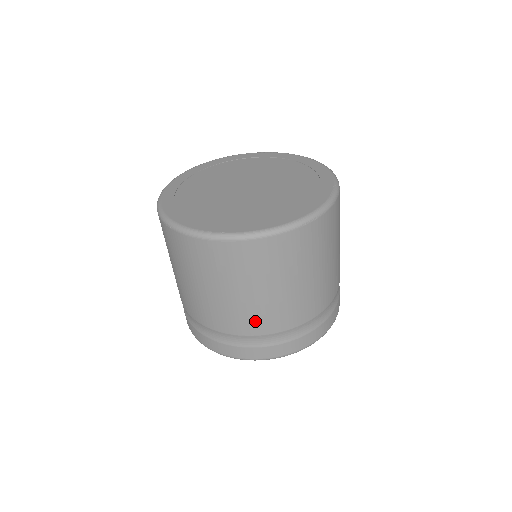
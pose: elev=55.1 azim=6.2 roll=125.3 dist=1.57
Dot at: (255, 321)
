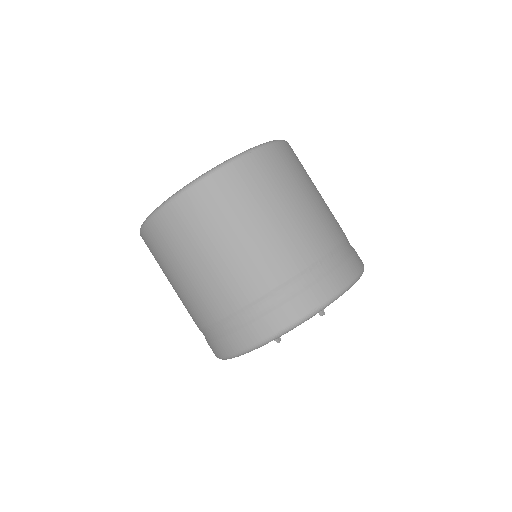
Dot at: (256, 273)
